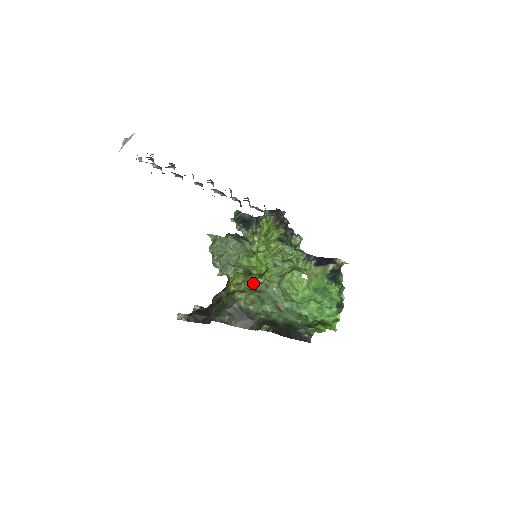
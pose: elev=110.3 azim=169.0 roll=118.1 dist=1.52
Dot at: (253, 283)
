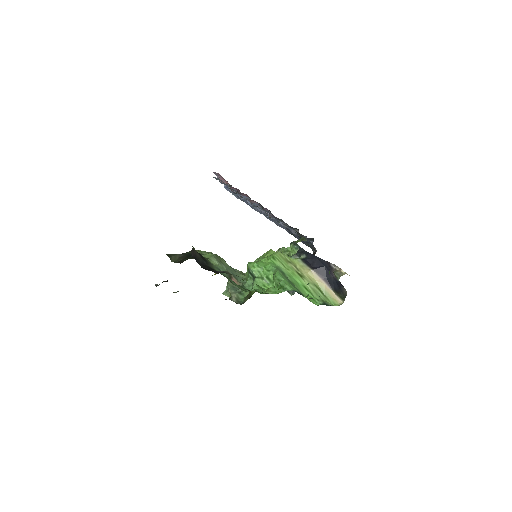
Dot at: occluded
